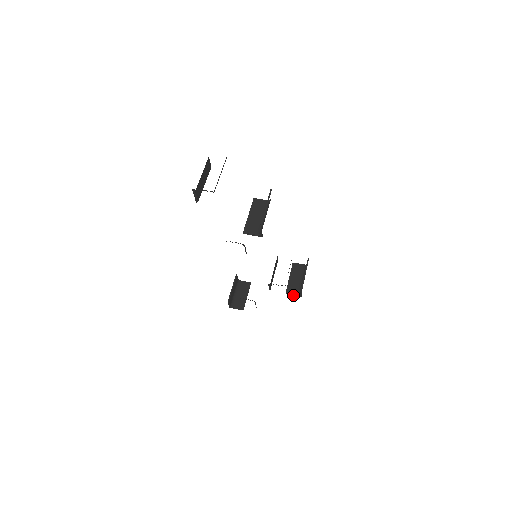
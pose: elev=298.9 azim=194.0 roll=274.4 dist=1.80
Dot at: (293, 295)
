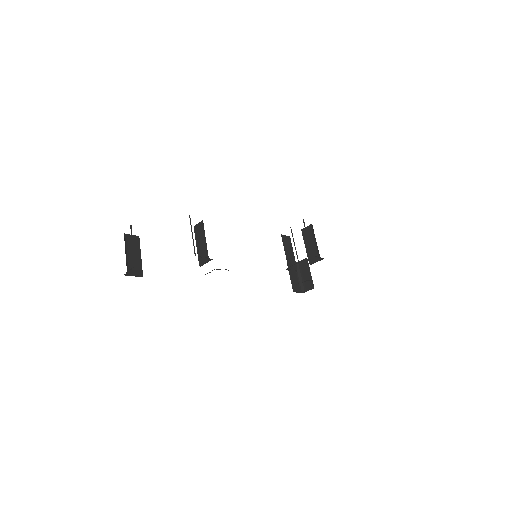
Dot at: occluded
